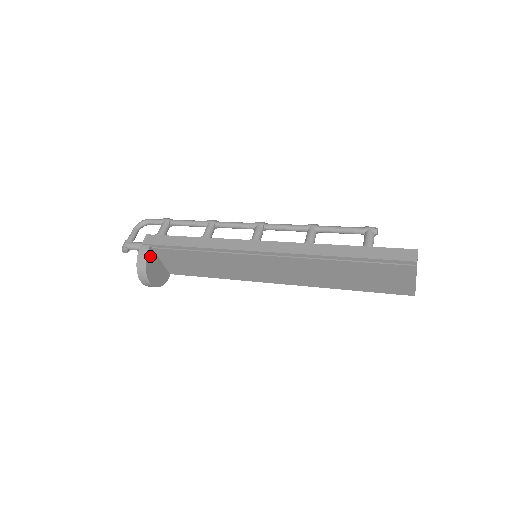
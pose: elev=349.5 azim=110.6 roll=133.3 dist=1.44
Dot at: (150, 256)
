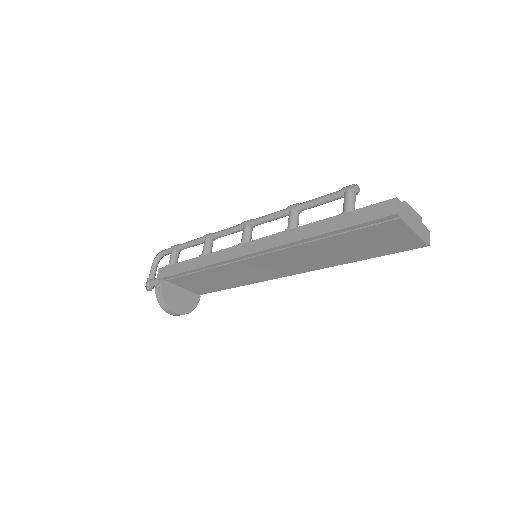
Dot at: (166, 289)
